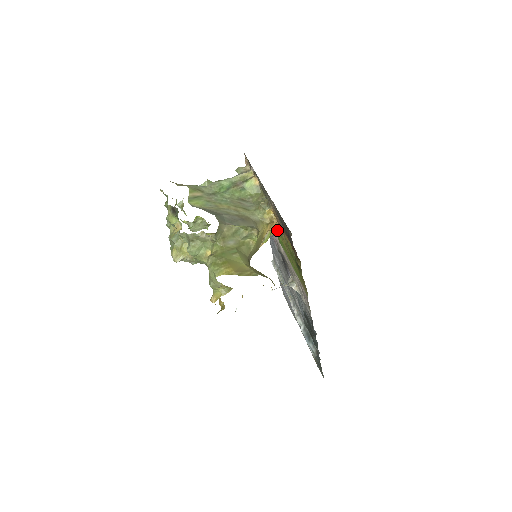
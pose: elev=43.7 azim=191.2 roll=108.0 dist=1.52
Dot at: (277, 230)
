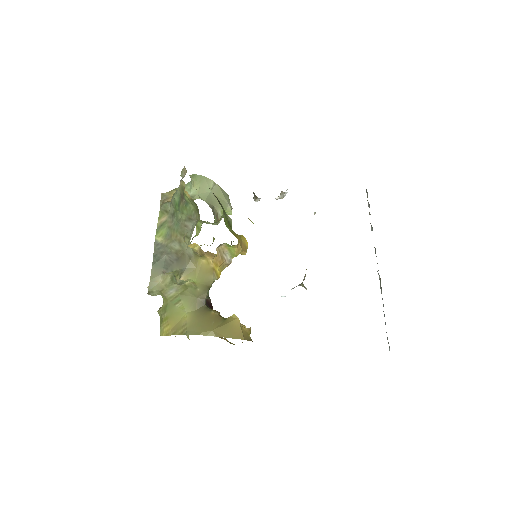
Dot at: (231, 246)
